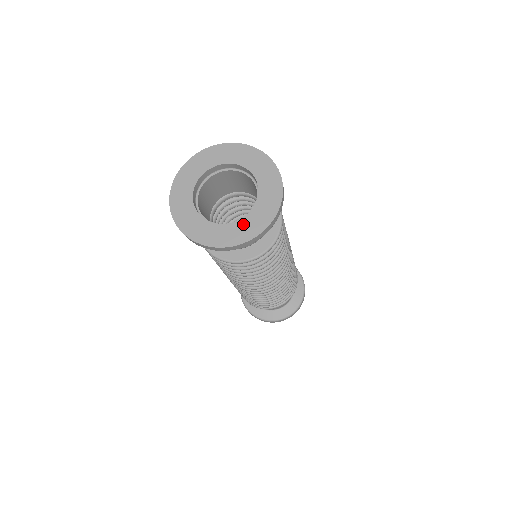
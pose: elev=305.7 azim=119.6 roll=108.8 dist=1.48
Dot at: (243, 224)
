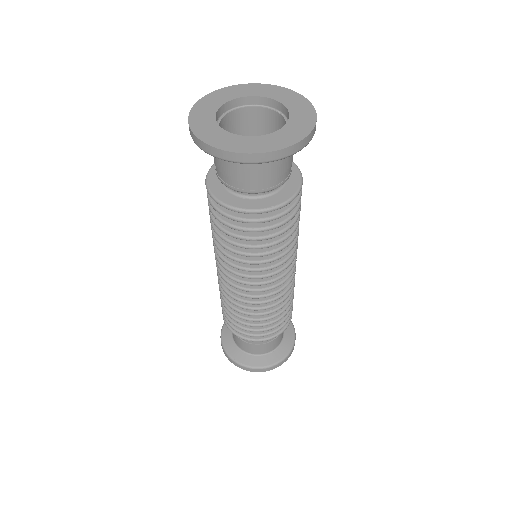
Dot at: (291, 127)
